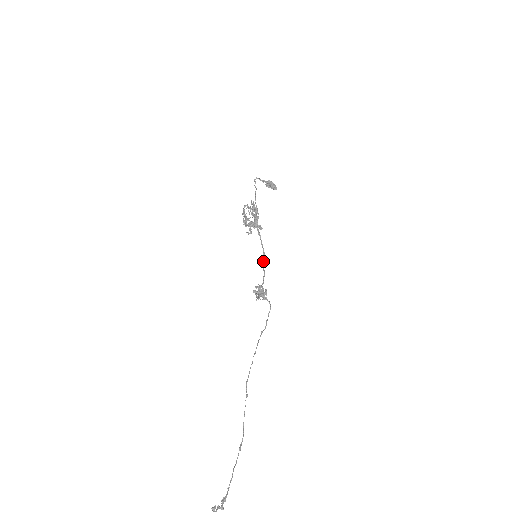
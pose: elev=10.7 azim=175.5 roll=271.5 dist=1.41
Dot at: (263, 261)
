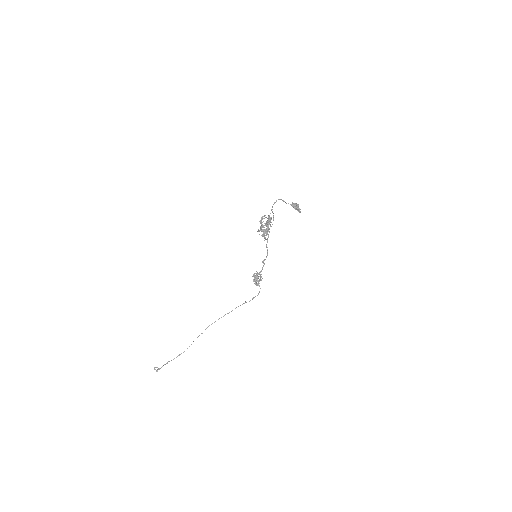
Dot at: (264, 260)
